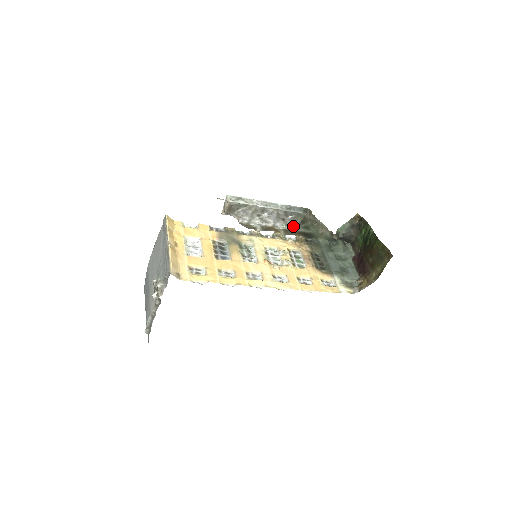
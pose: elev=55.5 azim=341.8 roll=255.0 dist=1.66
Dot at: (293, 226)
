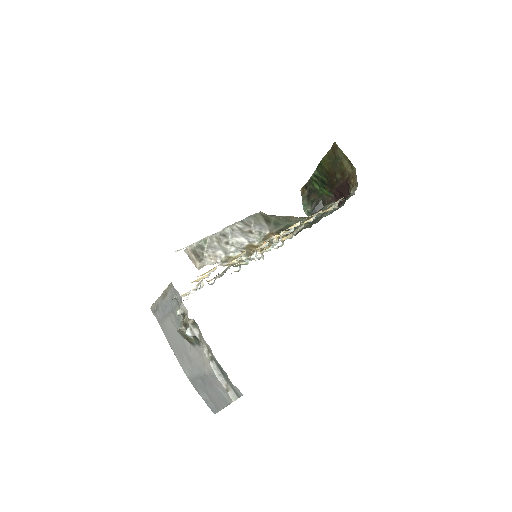
Dot at: (265, 231)
